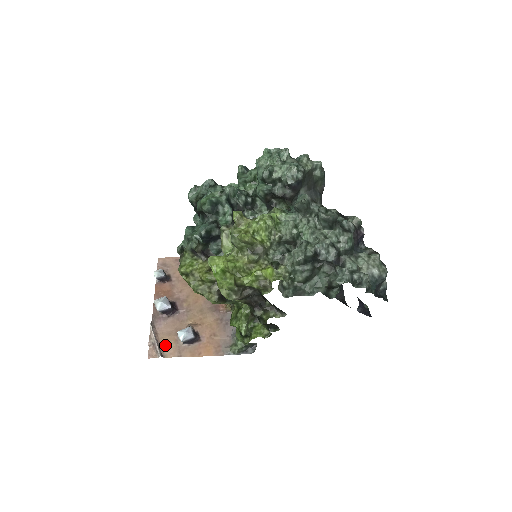
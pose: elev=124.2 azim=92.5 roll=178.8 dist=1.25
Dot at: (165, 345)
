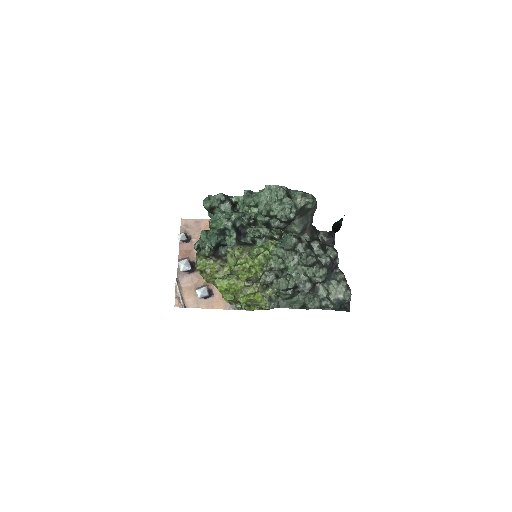
Dot at: (187, 298)
